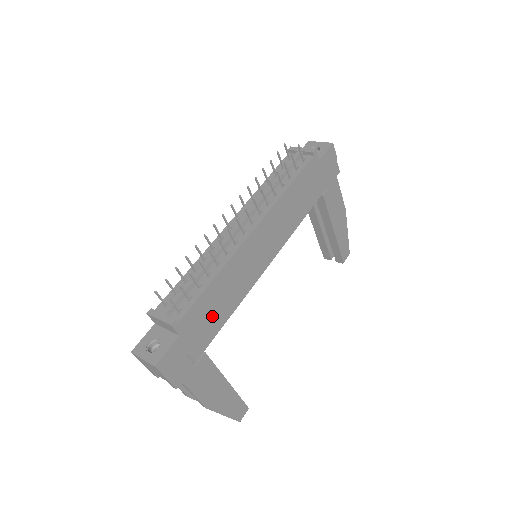
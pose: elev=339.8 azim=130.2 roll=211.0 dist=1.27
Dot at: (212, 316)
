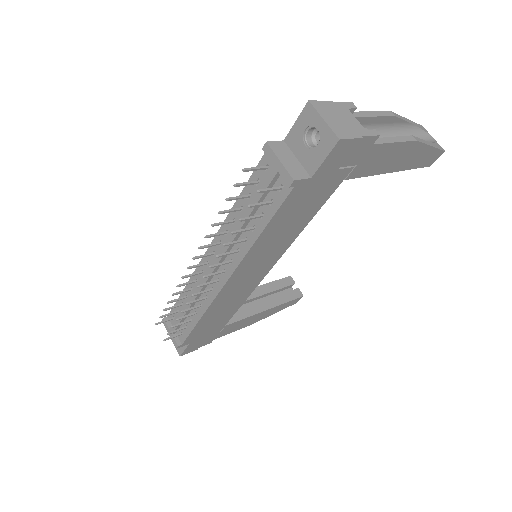
Dot at: (216, 322)
